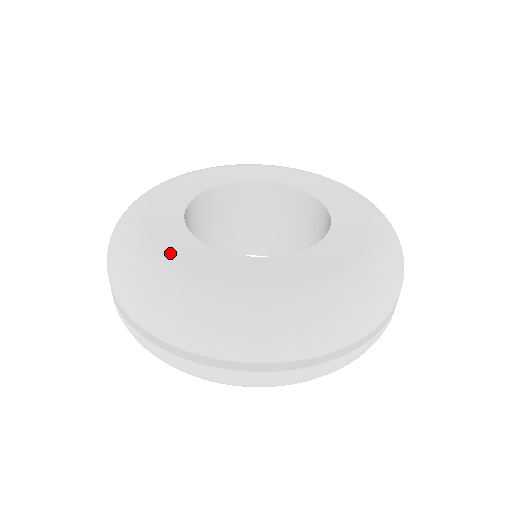
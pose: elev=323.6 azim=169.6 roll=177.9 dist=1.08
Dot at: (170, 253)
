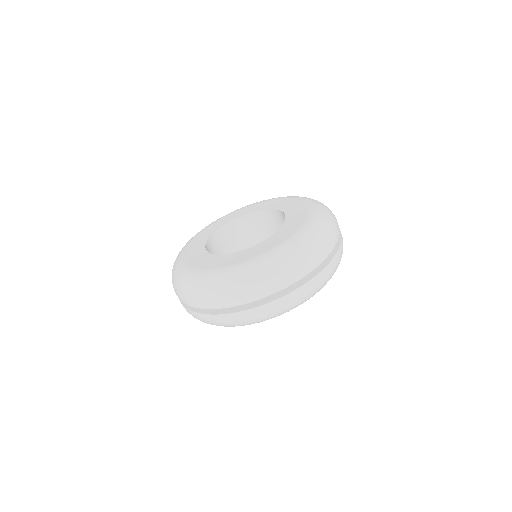
Dot at: (190, 260)
